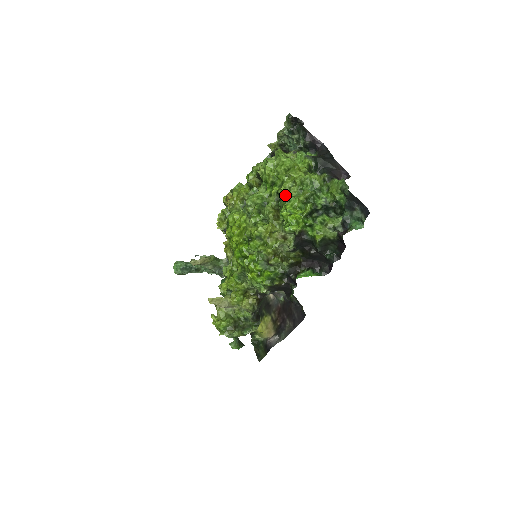
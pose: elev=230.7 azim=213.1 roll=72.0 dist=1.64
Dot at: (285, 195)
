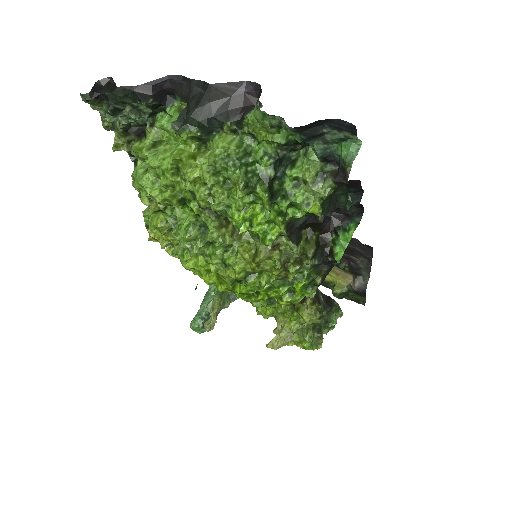
Dot at: (215, 208)
